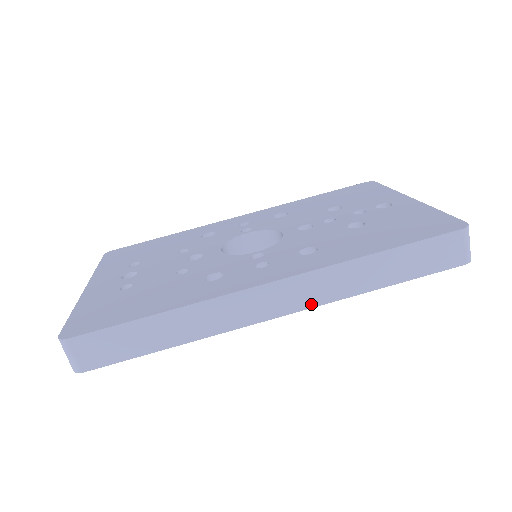
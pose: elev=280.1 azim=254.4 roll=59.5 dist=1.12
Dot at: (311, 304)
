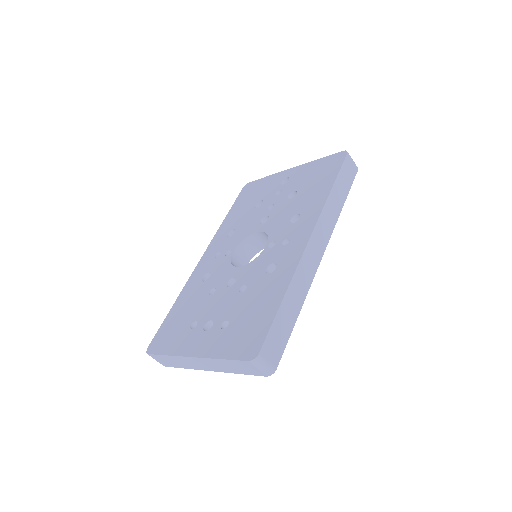
Dot at: (329, 236)
